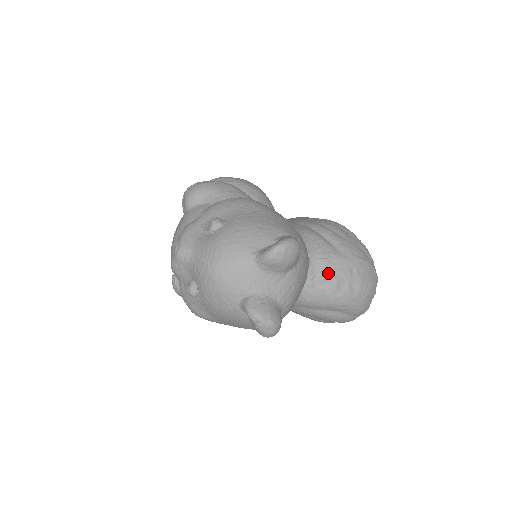
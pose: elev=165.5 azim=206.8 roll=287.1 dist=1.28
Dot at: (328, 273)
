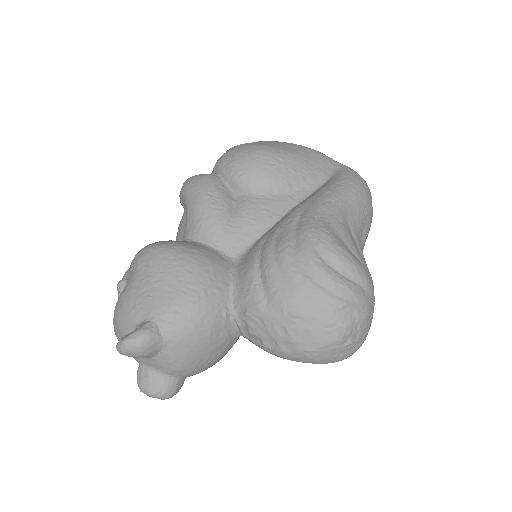
Dot at: (253, 329)
